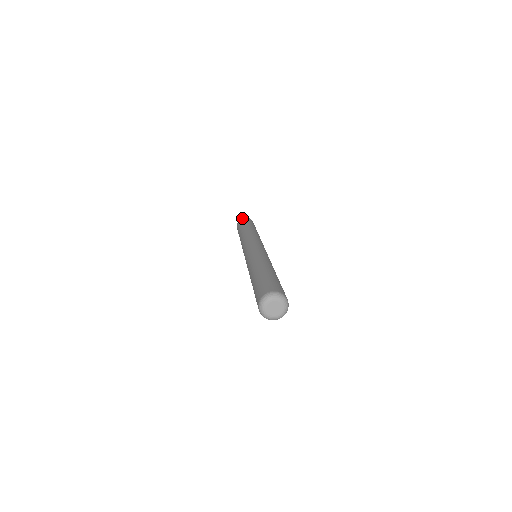
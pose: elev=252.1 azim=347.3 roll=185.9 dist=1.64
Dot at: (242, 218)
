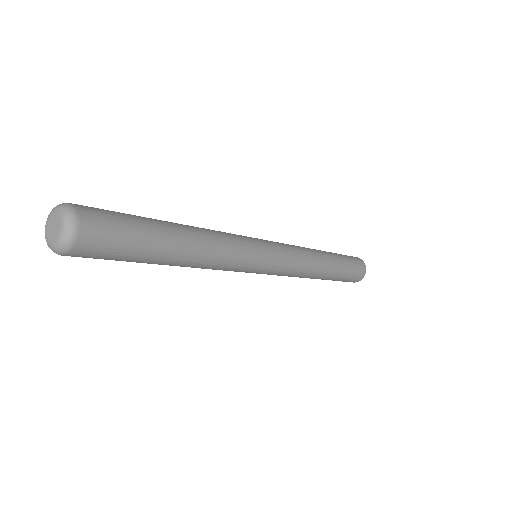
Dot at: occluded
